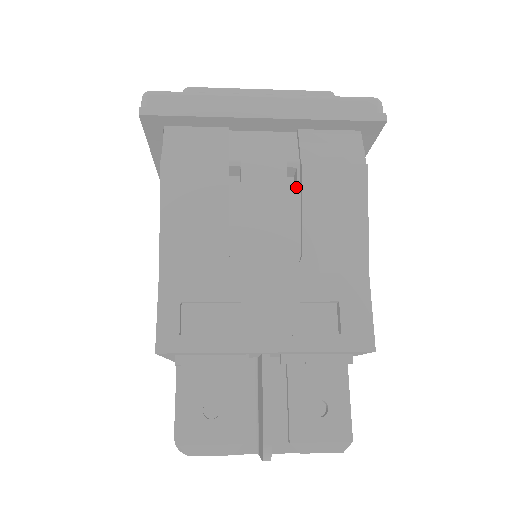
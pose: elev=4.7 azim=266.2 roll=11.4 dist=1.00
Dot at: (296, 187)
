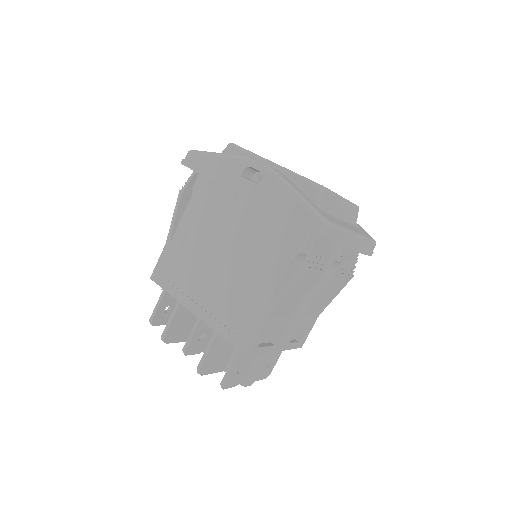
Dot at: occluded
